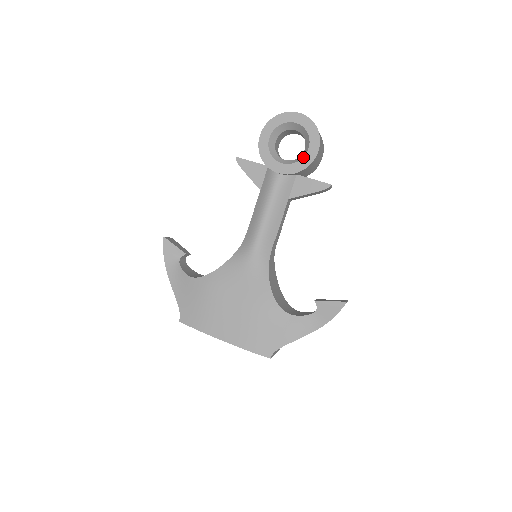
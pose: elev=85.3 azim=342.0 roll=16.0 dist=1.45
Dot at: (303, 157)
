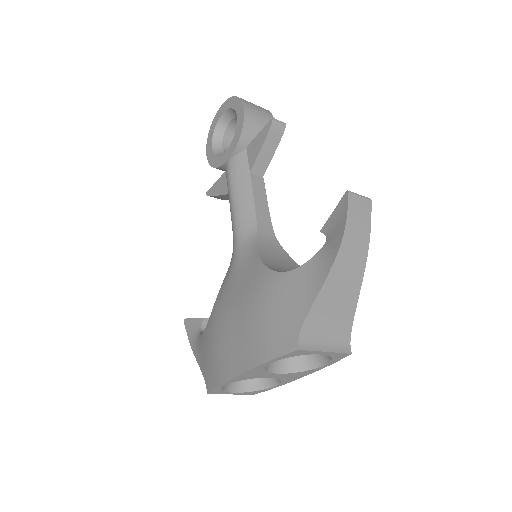
Dot at: occluded
